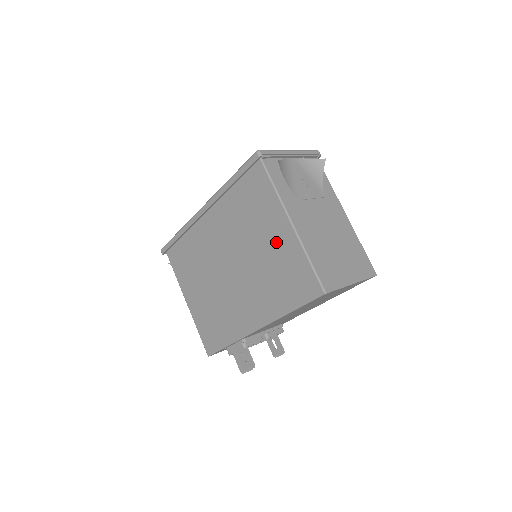
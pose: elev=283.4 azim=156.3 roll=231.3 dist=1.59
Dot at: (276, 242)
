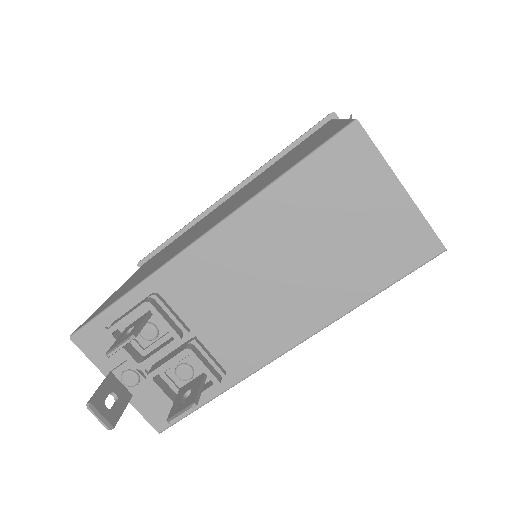
Dot at: (307, 145)
